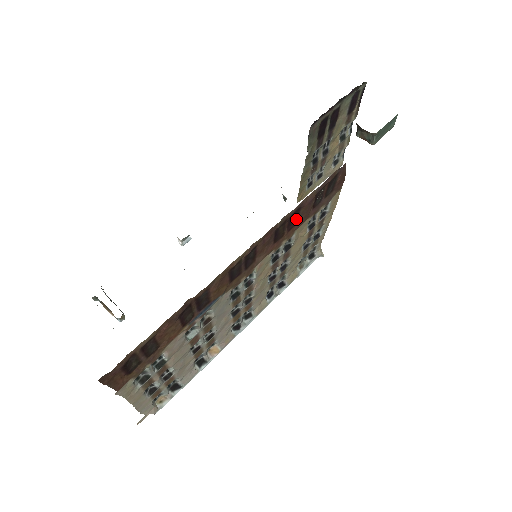
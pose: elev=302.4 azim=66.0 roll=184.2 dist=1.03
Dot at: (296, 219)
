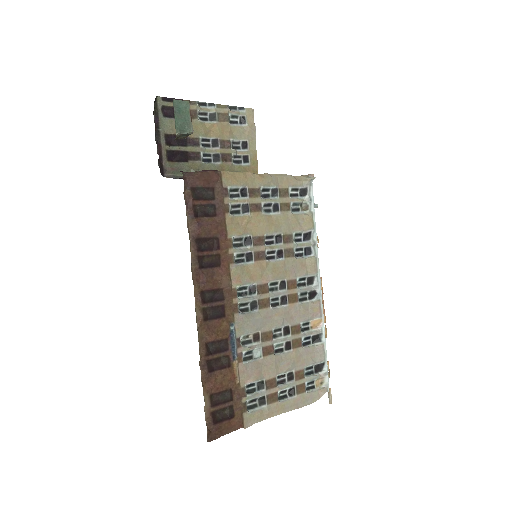
Dot at: (211, 239)
